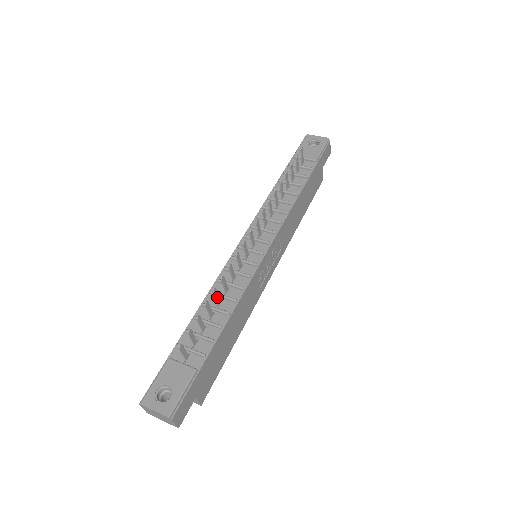
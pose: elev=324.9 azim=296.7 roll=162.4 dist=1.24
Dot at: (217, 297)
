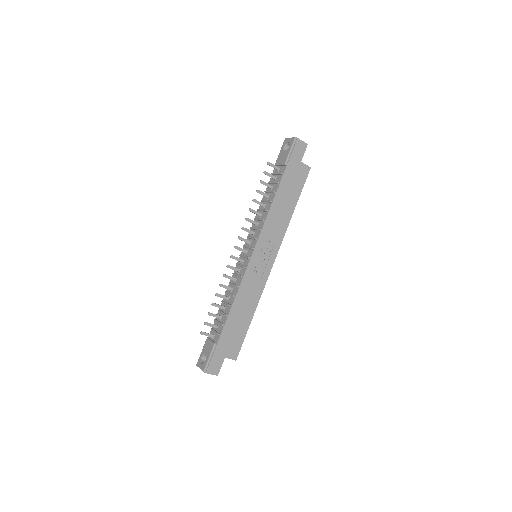
Dot at: (222, 297)
